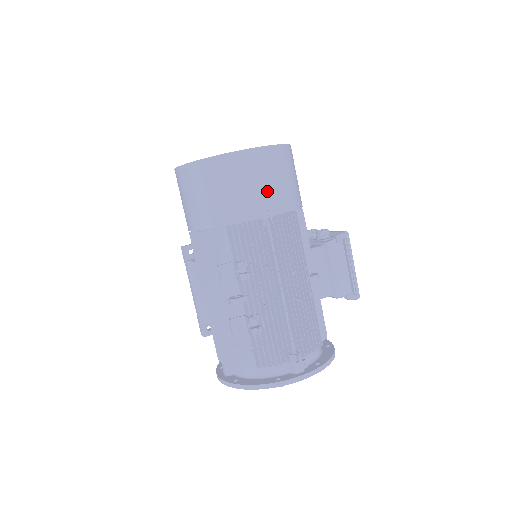
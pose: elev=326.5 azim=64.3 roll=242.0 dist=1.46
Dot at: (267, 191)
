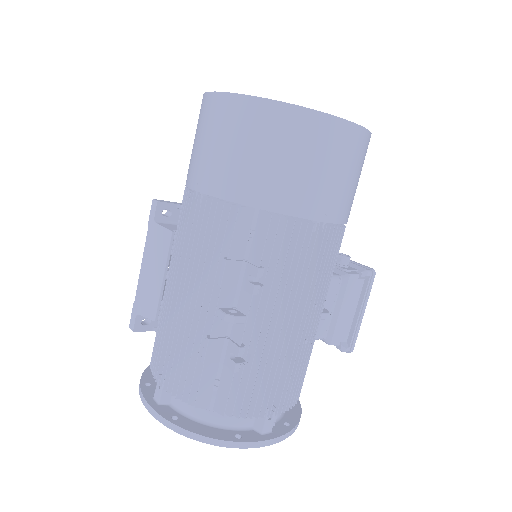
Dot at: (337, 187)
